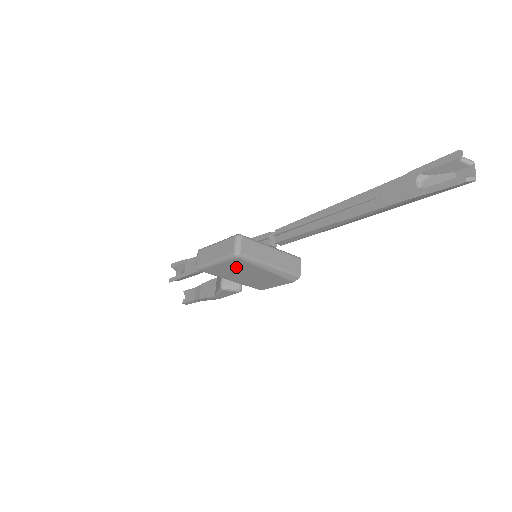
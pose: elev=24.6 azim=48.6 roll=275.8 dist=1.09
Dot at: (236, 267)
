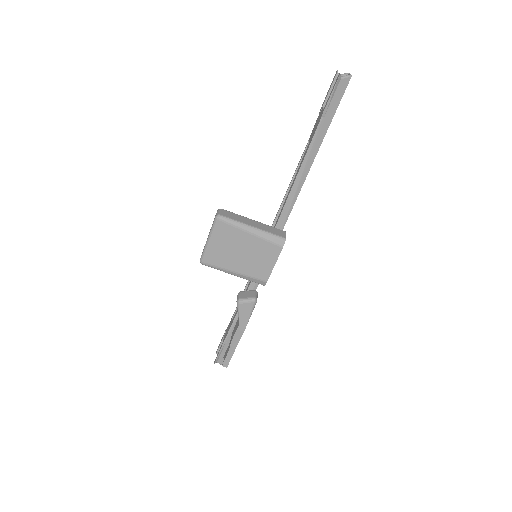
Dot at: (226, 239)
